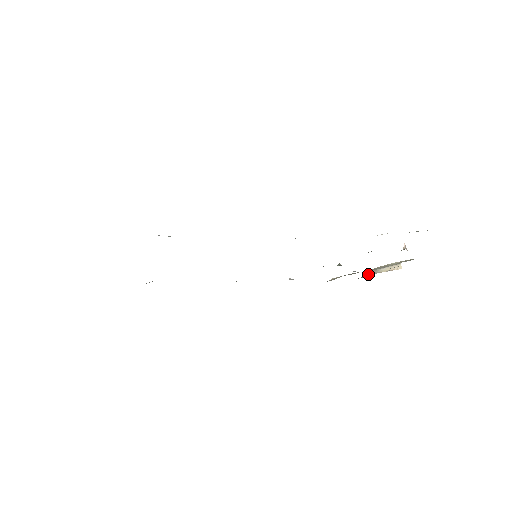
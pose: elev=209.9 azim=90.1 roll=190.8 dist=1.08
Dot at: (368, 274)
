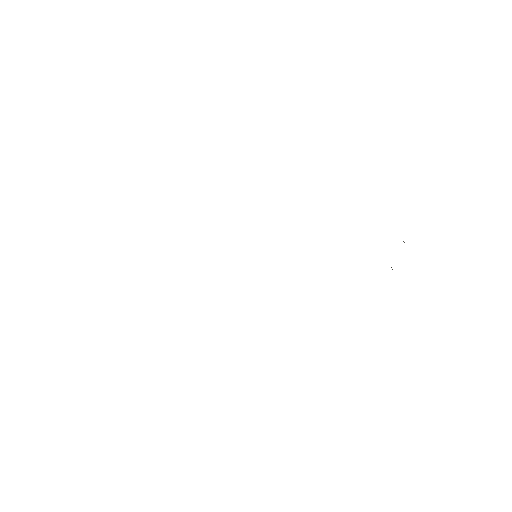
Dot at: occluded
